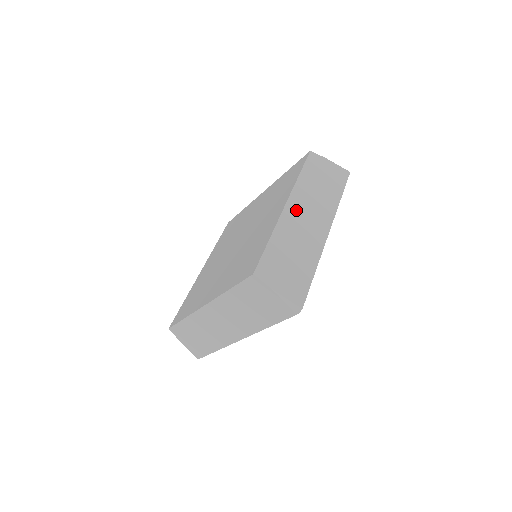
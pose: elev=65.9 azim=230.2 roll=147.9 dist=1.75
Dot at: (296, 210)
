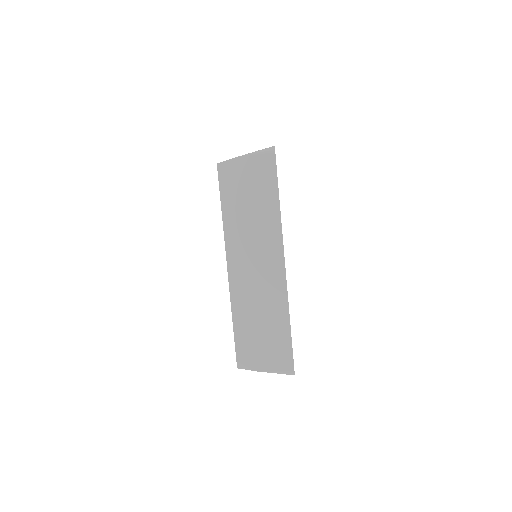
Dot at: occluded
